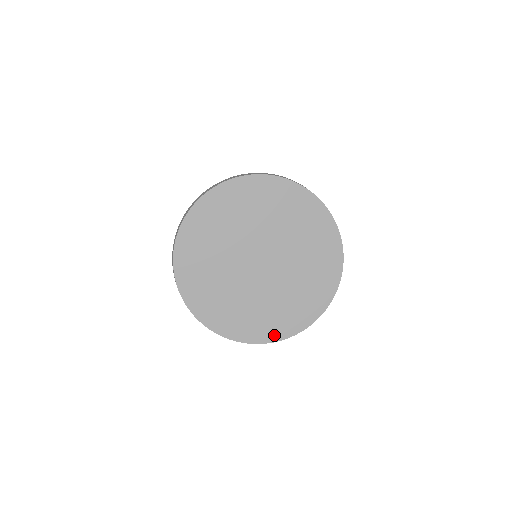
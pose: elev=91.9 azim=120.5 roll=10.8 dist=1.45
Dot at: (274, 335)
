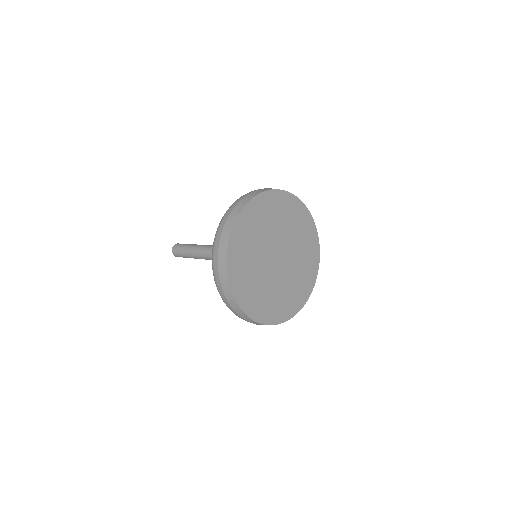
Dot at: (282, 317)
